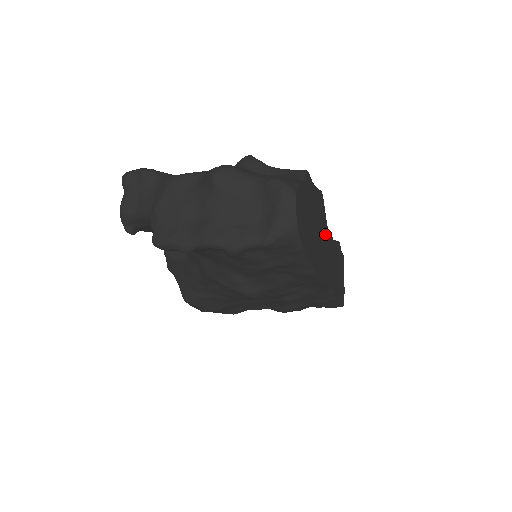
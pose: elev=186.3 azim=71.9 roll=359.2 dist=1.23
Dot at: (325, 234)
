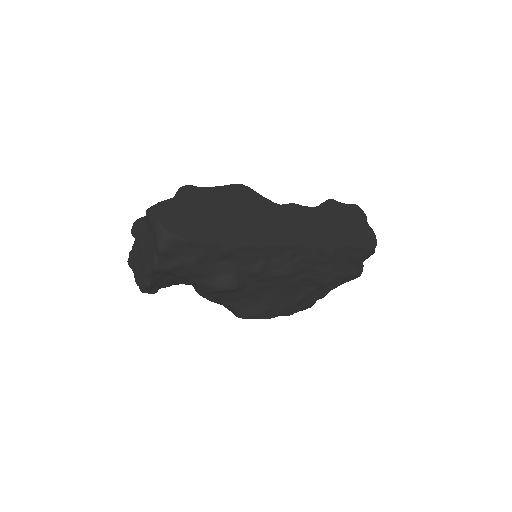
Dot at: (265, 209)
